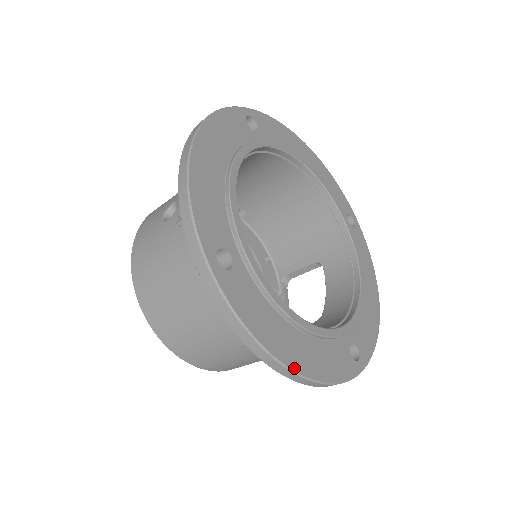
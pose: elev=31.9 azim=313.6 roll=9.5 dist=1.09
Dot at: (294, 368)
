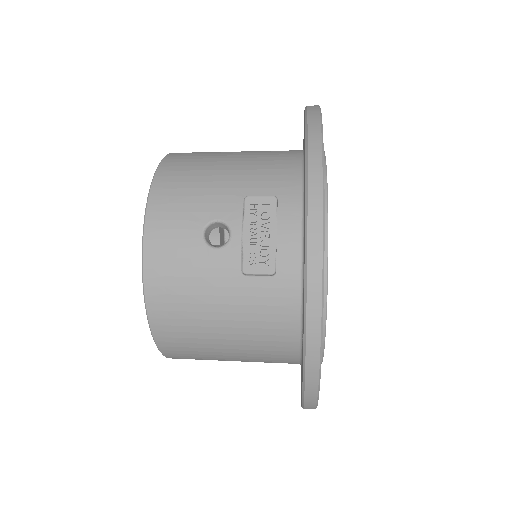
Dot at: occluded
